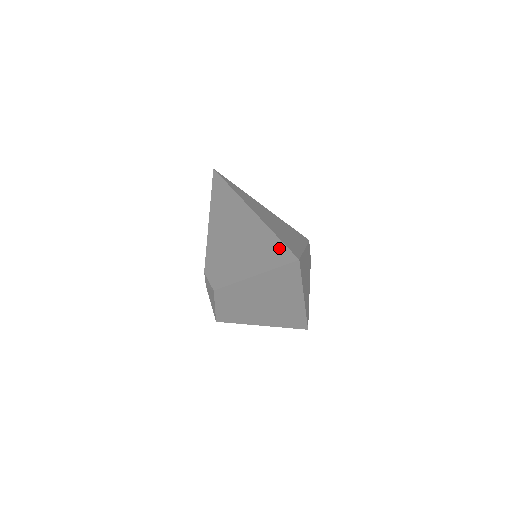
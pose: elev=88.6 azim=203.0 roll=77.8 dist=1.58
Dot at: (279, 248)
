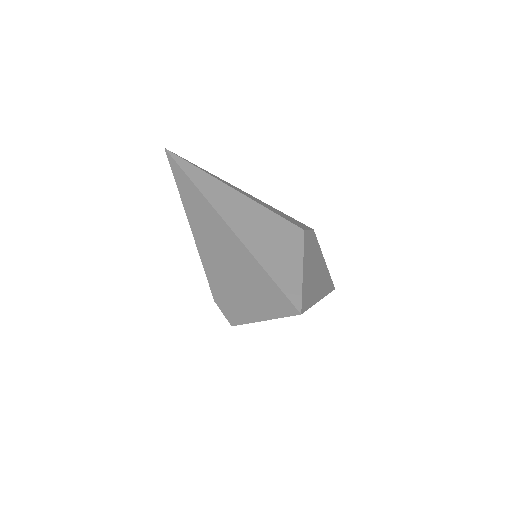
Dot at: (276, 293)
